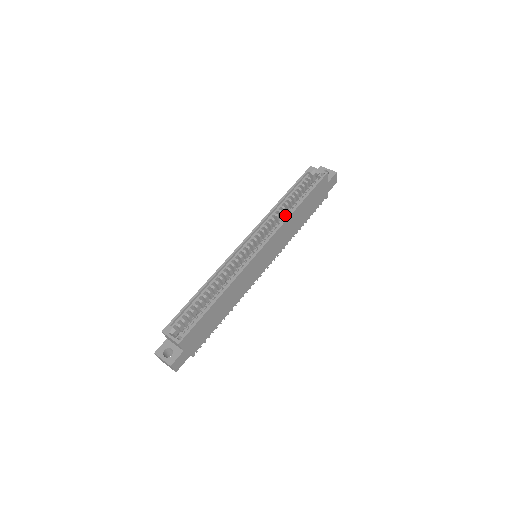
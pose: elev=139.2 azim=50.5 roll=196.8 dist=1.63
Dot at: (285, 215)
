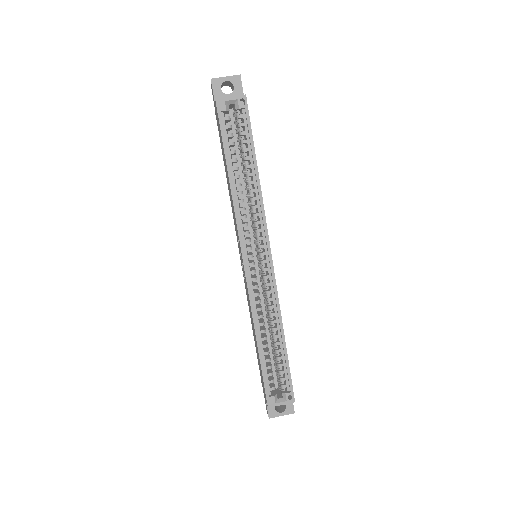
Dot at: (251, 193)
